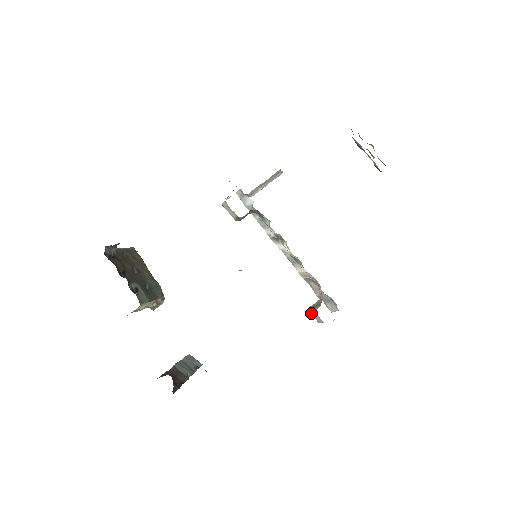
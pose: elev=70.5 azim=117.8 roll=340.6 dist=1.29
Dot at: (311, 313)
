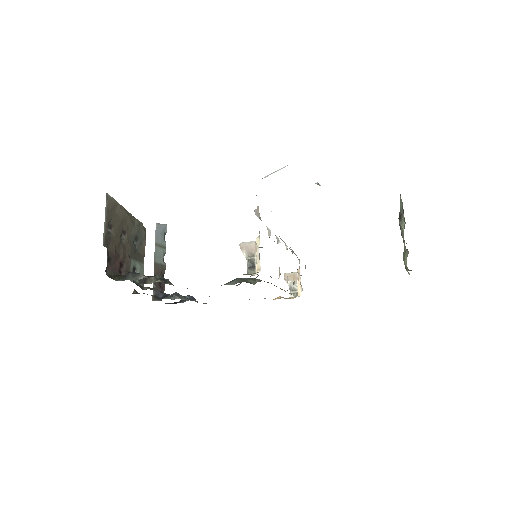
Dot at: (286, 281)
